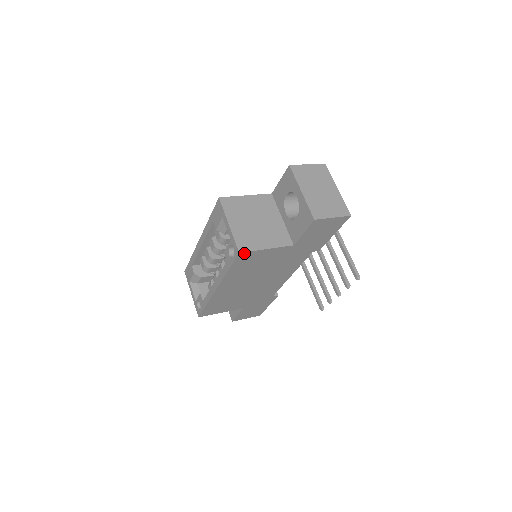
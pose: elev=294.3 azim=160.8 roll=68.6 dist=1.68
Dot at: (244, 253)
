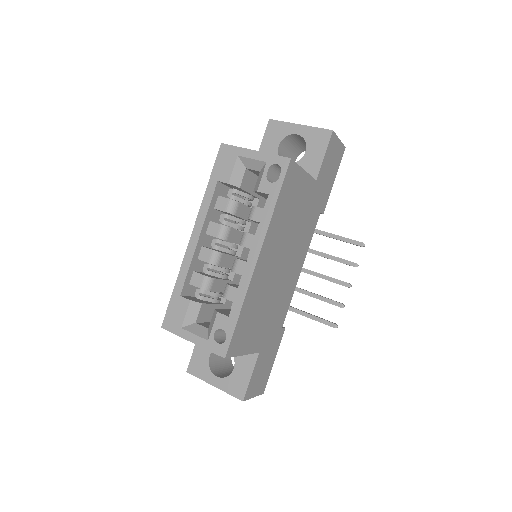
Dot at: (292, 164)
